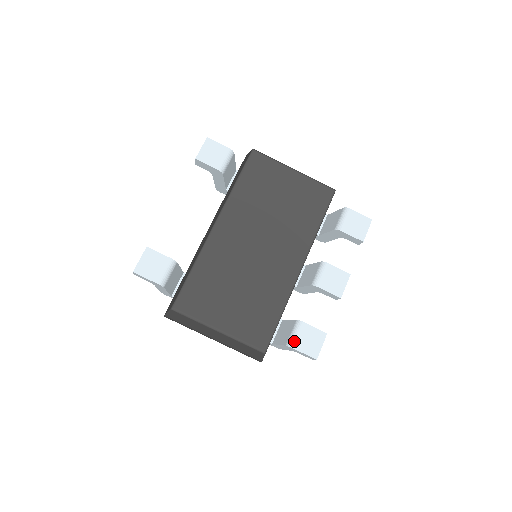
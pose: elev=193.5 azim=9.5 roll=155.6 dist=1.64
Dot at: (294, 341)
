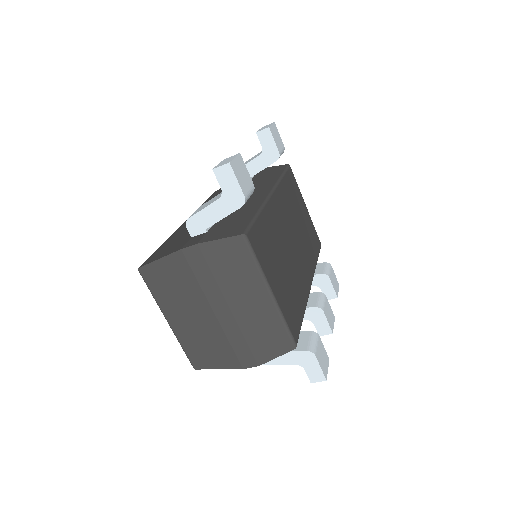
Dot at: (316, 349)
